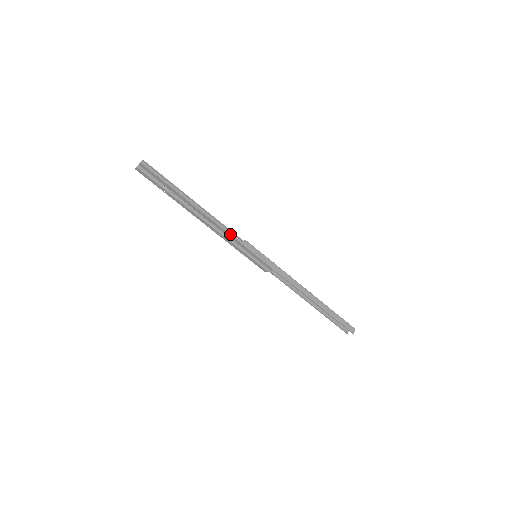
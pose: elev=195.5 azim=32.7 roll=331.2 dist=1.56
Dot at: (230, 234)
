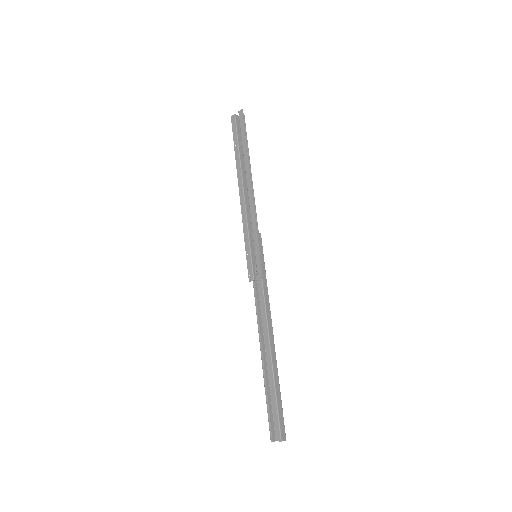
Dot at: occluded
